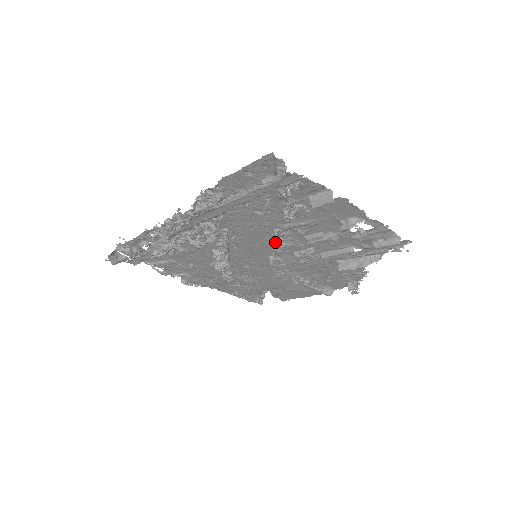
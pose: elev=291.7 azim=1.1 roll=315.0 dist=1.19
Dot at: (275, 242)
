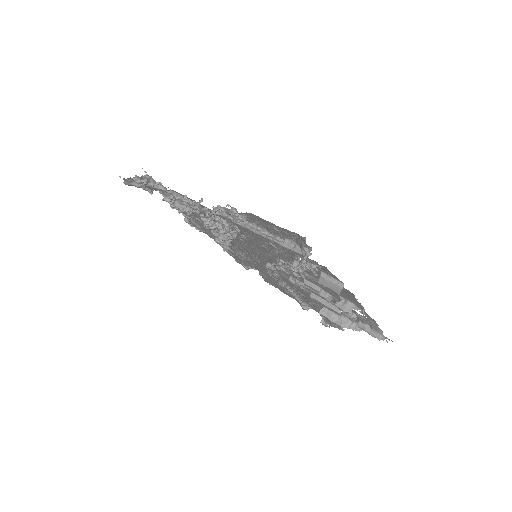
Dot at: (276, 265)
